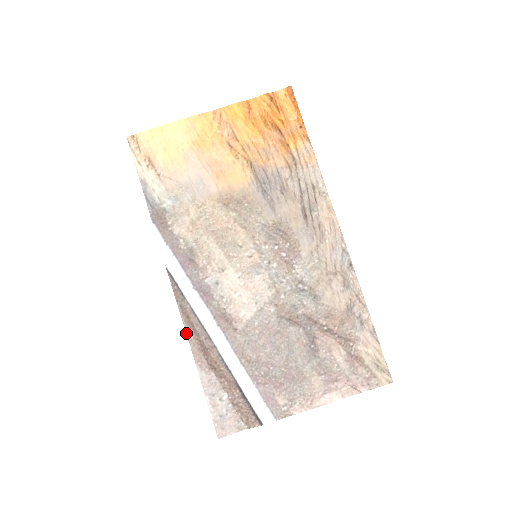
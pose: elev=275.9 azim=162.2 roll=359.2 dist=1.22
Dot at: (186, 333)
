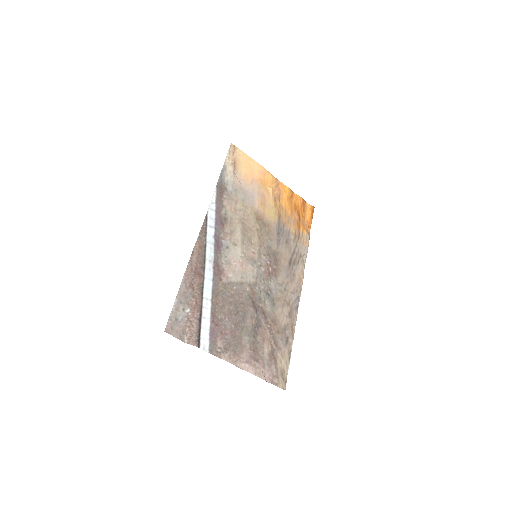
Dot at: (191, 254)
